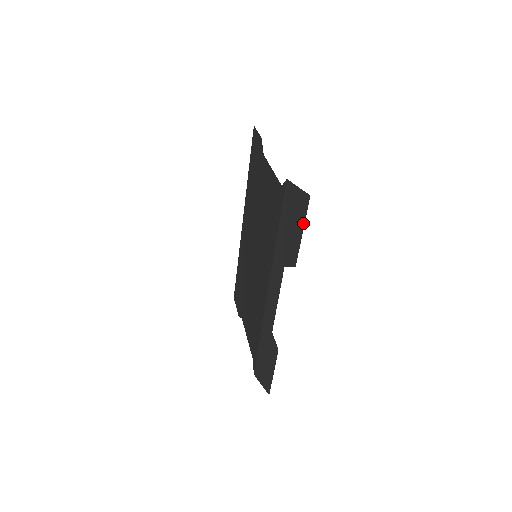
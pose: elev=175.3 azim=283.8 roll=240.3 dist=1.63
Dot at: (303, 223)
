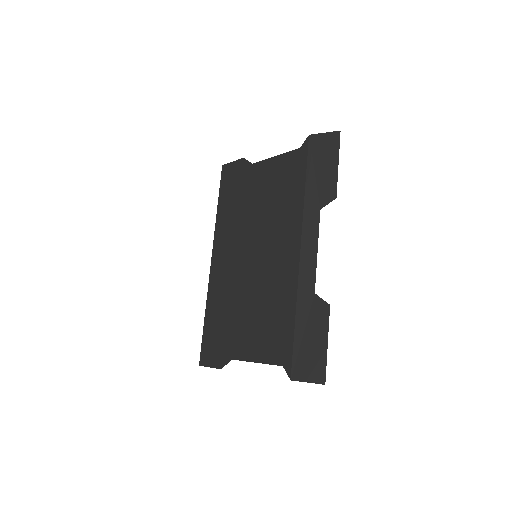
Dot at: (337, 155)
